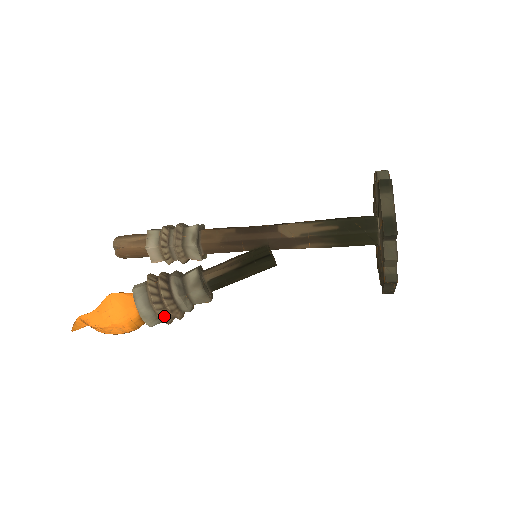
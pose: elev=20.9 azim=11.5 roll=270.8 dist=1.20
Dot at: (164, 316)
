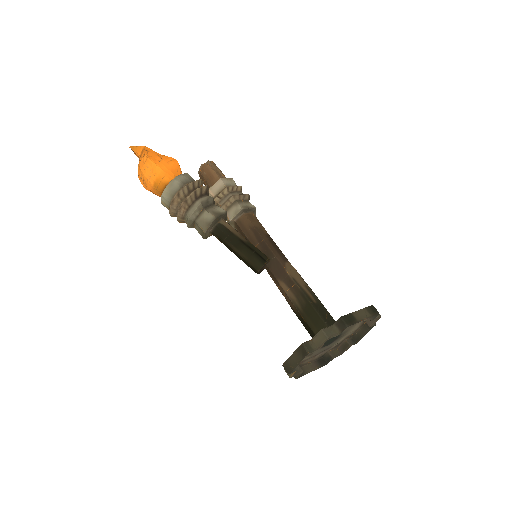
Dot at: (178, 198)
